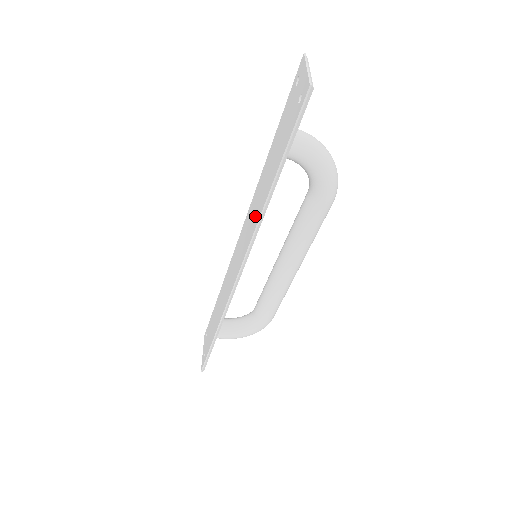
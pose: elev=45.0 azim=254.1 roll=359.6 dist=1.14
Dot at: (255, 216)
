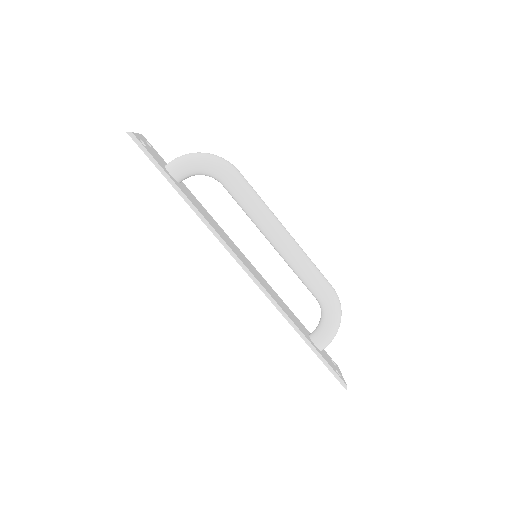
Dot at: occluded
